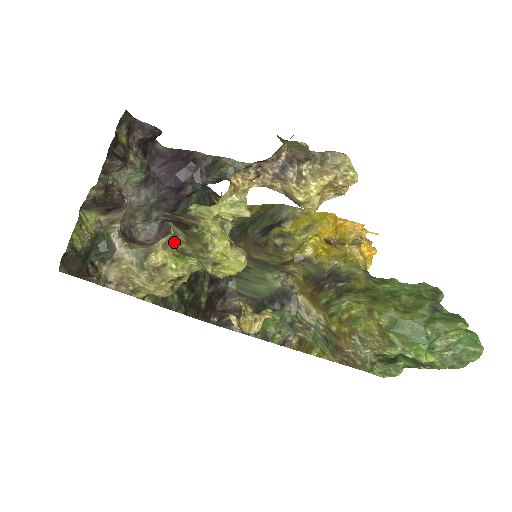
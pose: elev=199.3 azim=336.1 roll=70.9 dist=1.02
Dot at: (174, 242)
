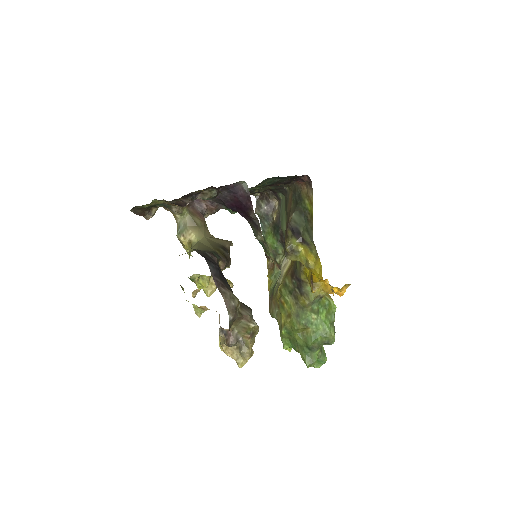
Dot at: occluded
